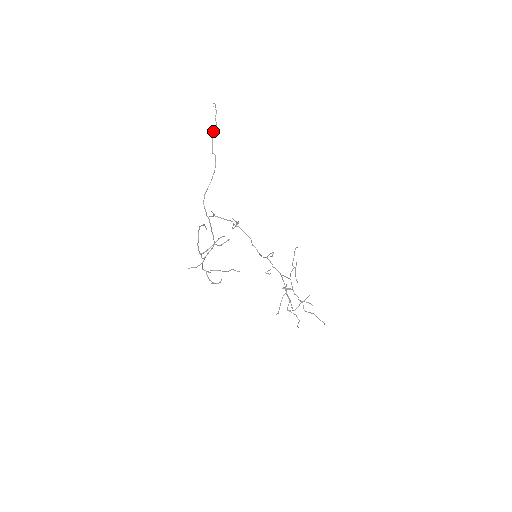
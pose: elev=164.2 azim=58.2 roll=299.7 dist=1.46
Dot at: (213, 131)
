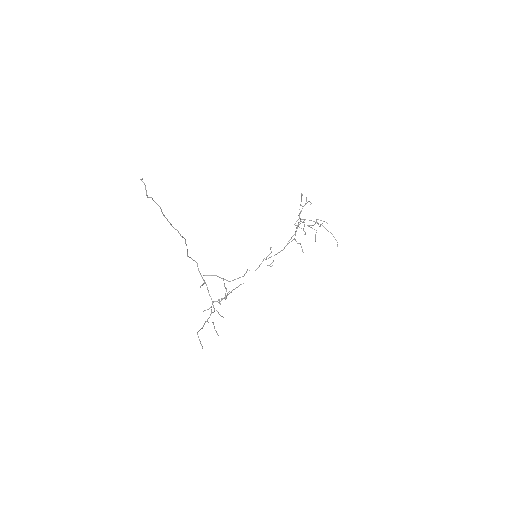
Dot at: occluded
